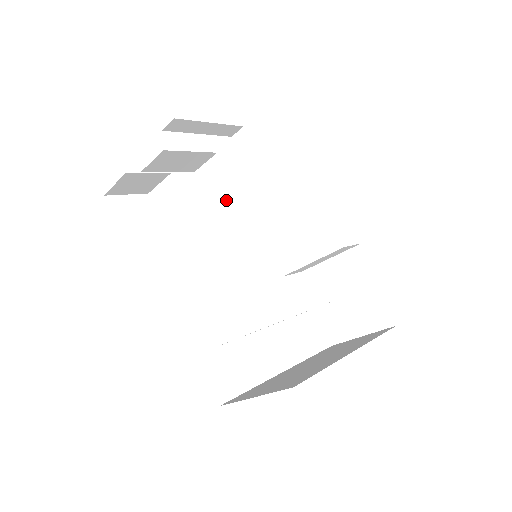
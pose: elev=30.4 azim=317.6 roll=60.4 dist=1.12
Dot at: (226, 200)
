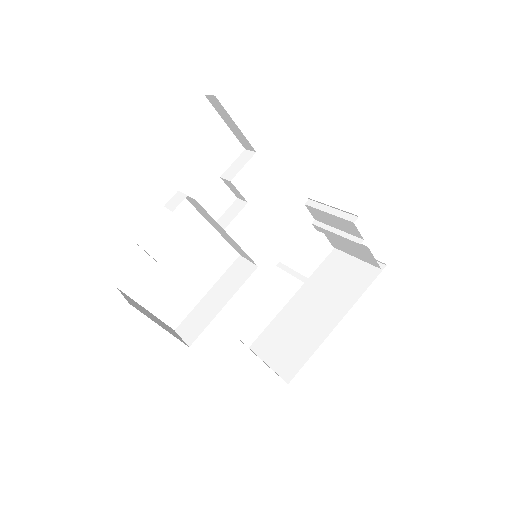
Dot at: (217, 226)
